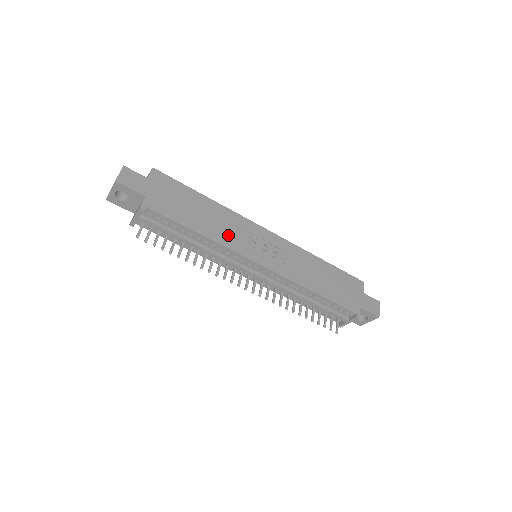
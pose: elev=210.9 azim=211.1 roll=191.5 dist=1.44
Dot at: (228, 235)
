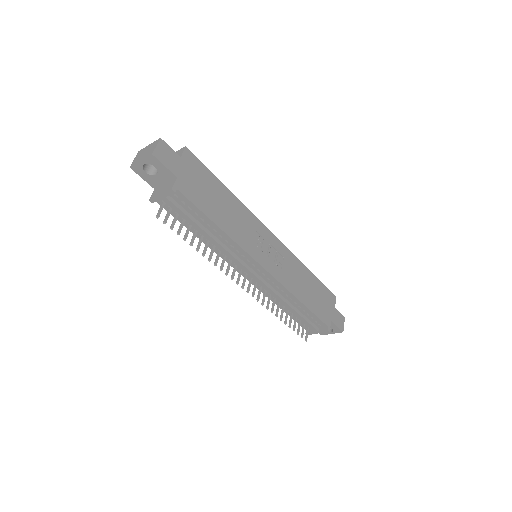
Dot at: (242, 233)
